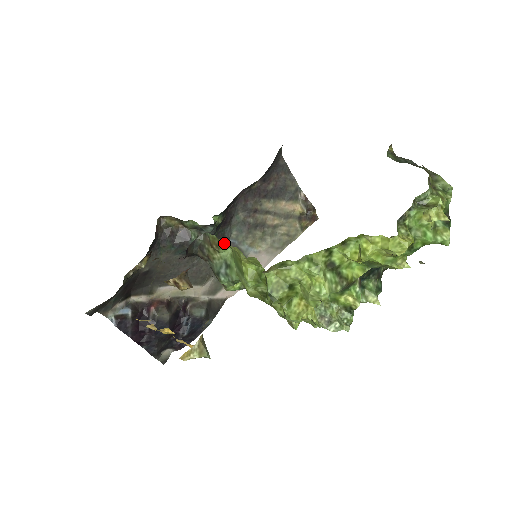
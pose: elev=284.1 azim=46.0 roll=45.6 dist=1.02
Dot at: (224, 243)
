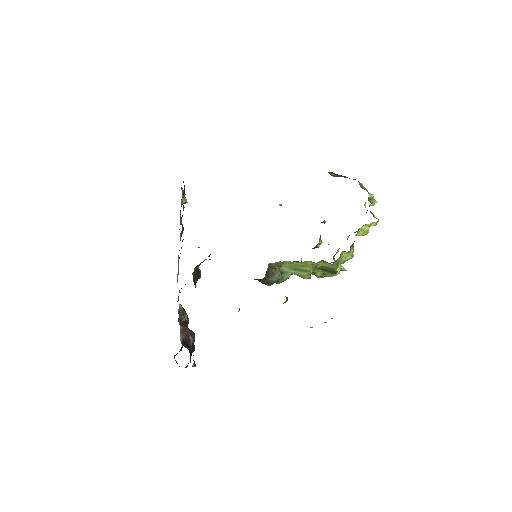
Dot at: (284, 262)
